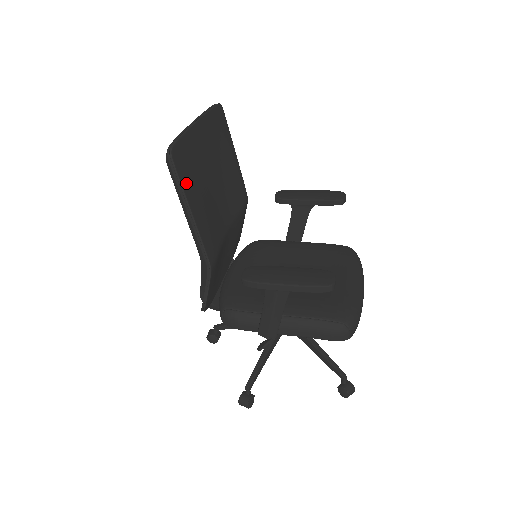
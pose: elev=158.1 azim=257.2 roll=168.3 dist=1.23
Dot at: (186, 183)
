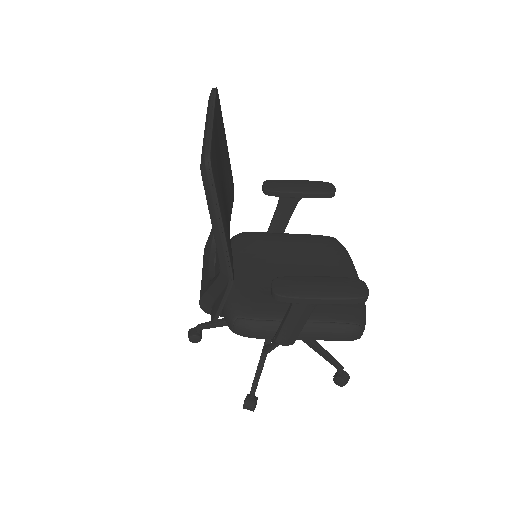
Dot at: (218, 194)
